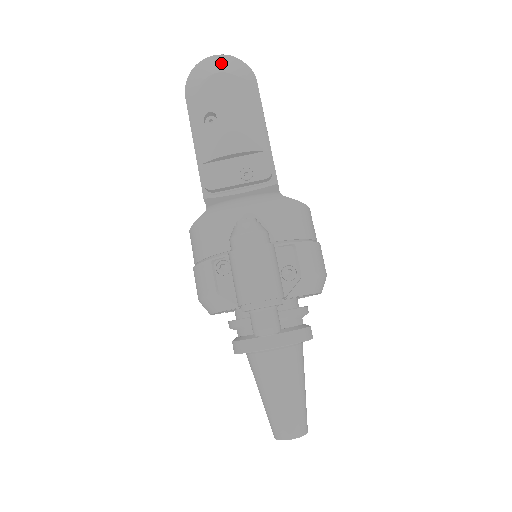
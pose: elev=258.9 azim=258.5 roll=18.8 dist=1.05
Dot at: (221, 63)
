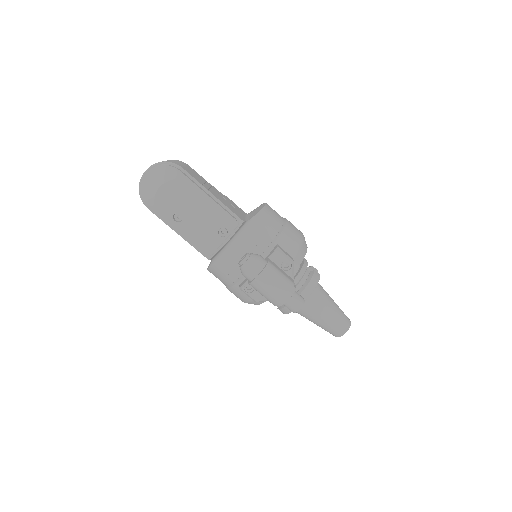
Dot at: (155, 178)
